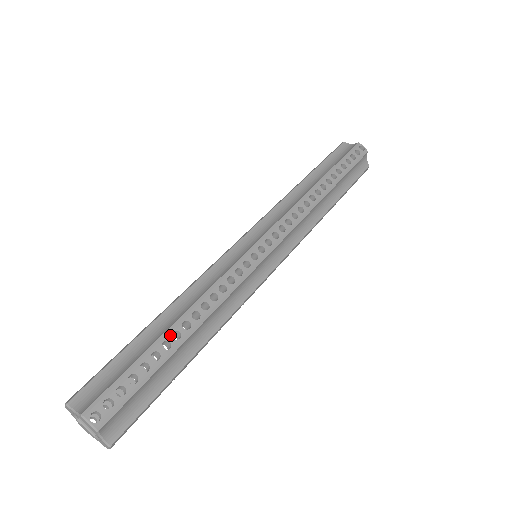
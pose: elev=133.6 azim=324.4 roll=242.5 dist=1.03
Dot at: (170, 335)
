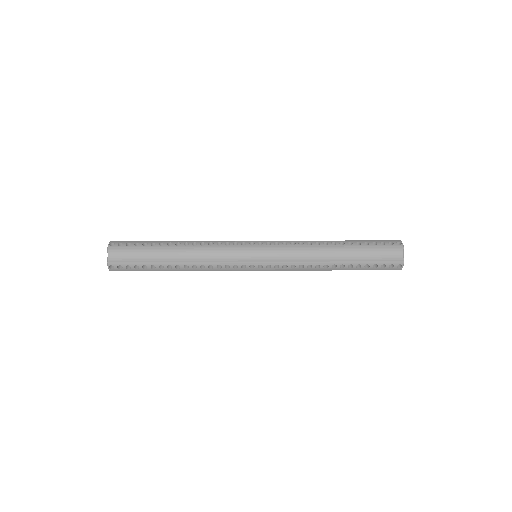
Dot at: (168, 242)
